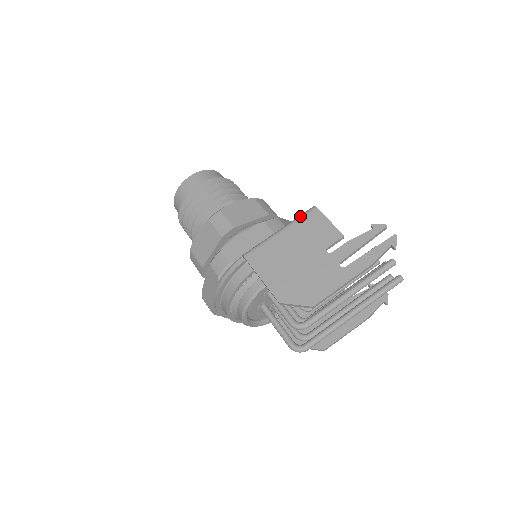
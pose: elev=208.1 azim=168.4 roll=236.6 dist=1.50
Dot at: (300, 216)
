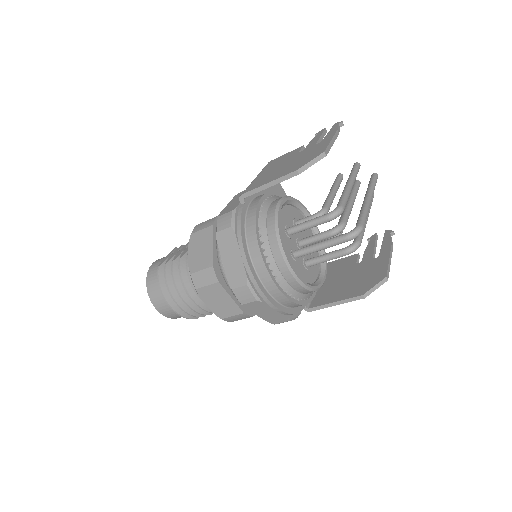
Dot at: (262, 169)
